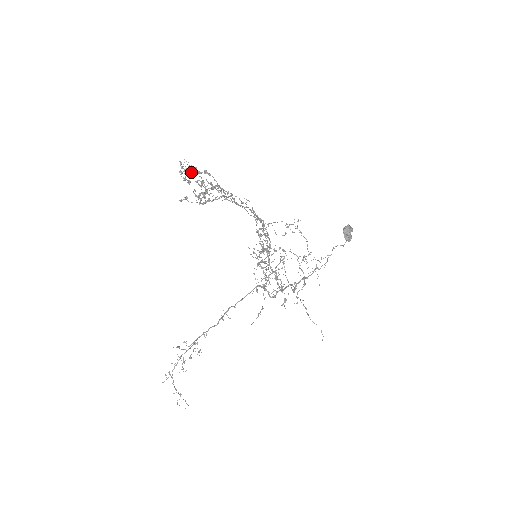
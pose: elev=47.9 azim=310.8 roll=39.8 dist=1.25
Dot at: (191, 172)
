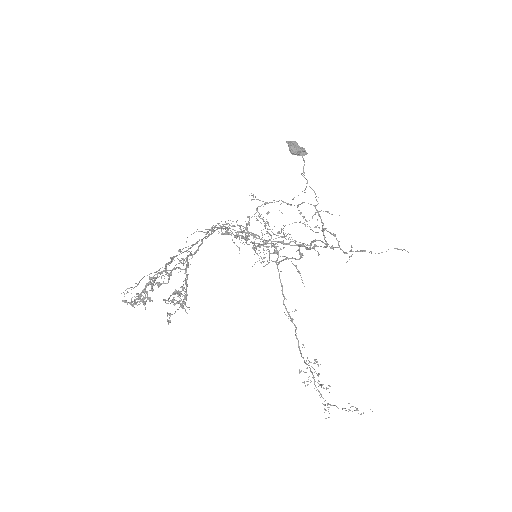
Dot at: occluded
